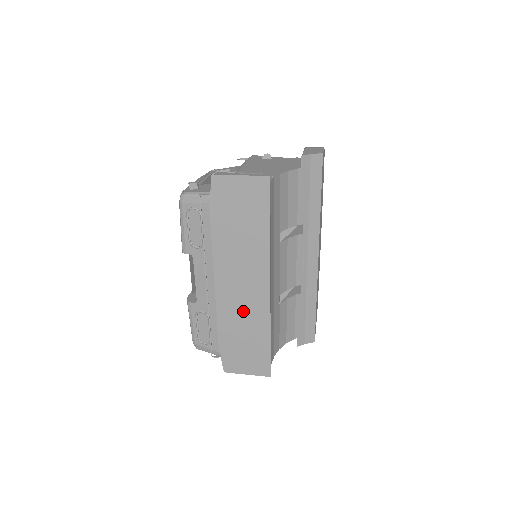
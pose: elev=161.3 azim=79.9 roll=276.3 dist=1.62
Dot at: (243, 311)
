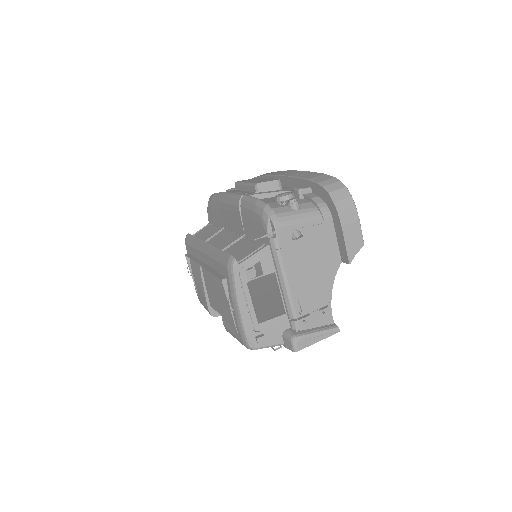
Dot at: occluded
